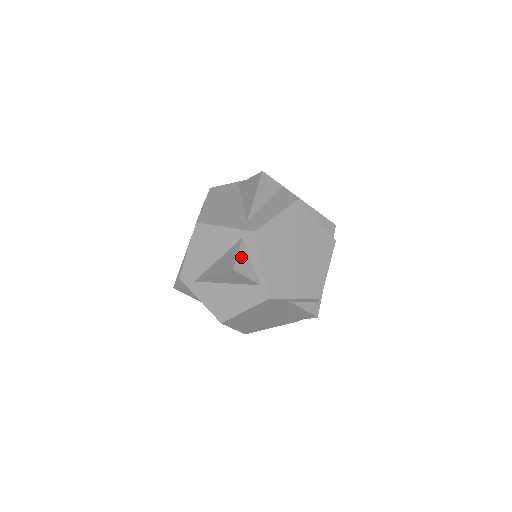
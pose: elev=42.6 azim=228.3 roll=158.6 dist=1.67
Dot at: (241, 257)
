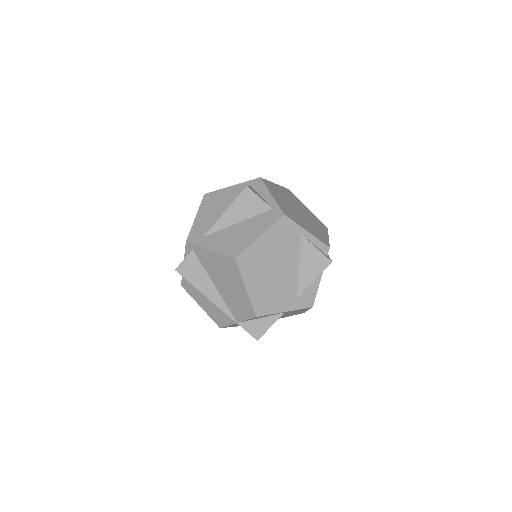
Dot at: (252, 189)
